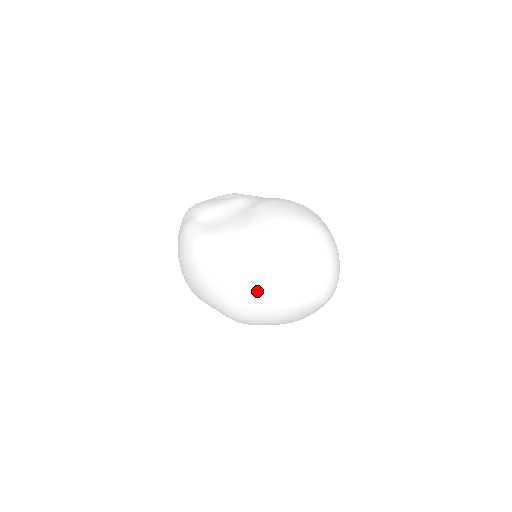
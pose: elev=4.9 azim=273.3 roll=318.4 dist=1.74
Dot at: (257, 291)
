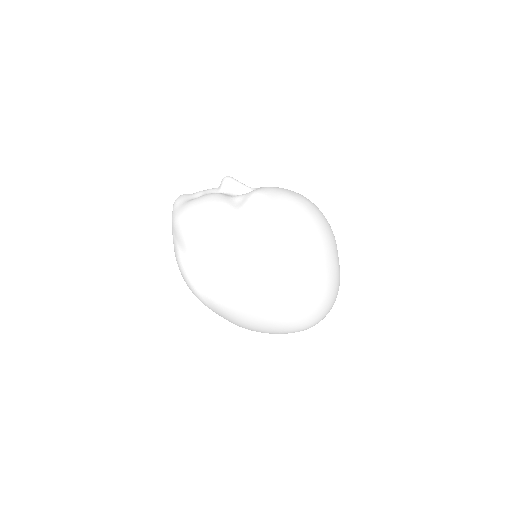
Dot at: occluded
